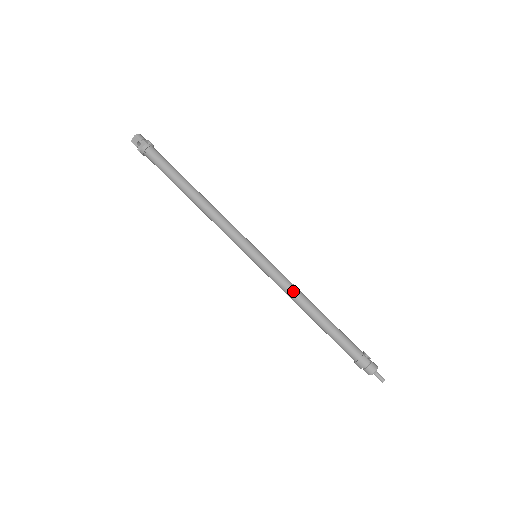
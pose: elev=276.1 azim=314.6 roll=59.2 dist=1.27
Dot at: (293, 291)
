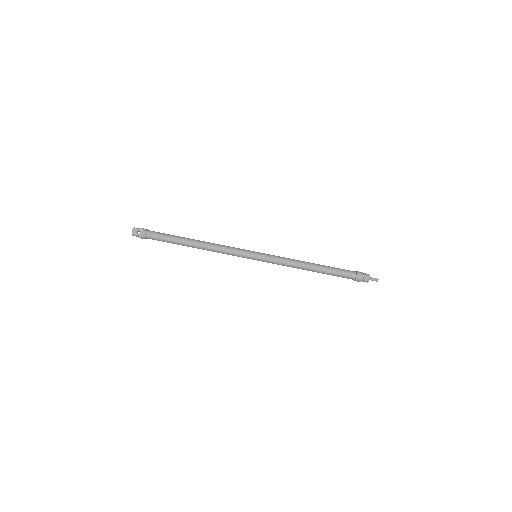
Dot at: (292, 260)
